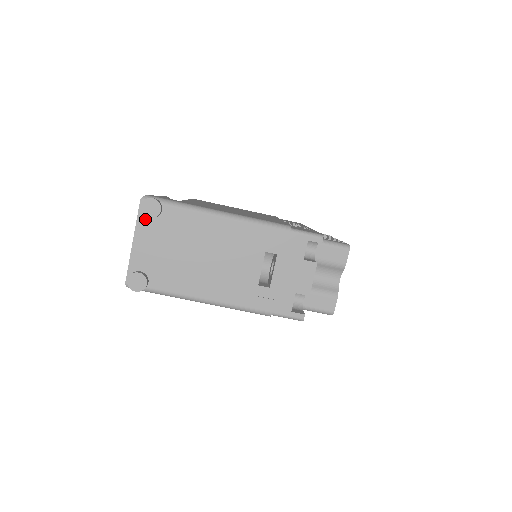
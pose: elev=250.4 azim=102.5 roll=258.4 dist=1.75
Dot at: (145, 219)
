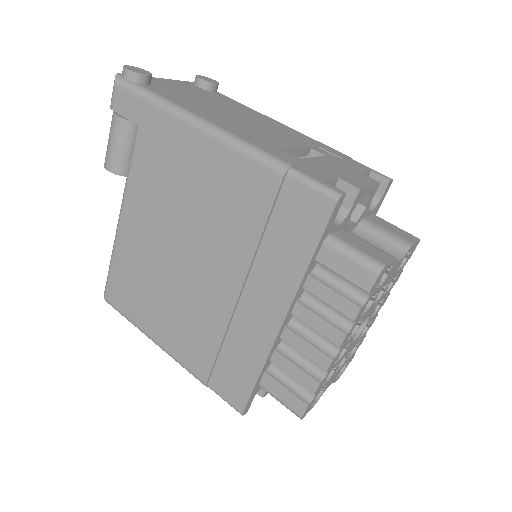
Dot at: (191, 85)
